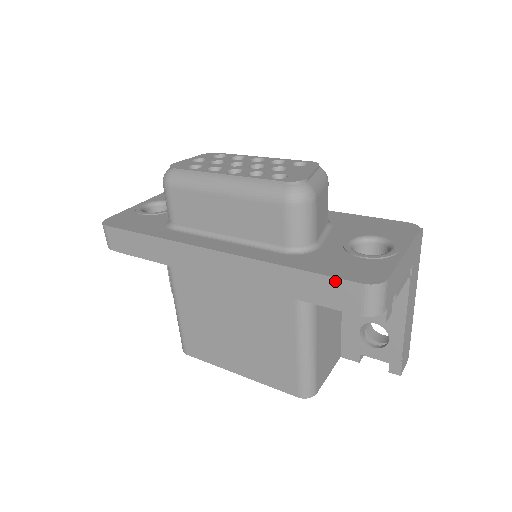
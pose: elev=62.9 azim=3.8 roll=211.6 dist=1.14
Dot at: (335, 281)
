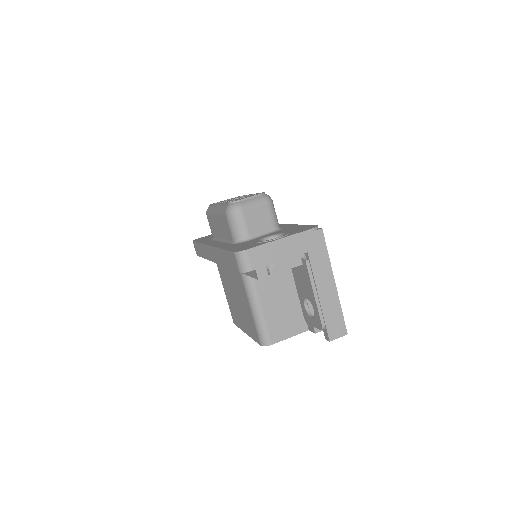
Dot at: (229, 253)
